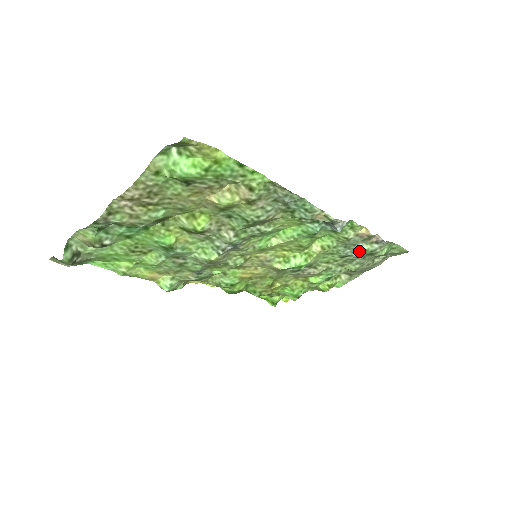
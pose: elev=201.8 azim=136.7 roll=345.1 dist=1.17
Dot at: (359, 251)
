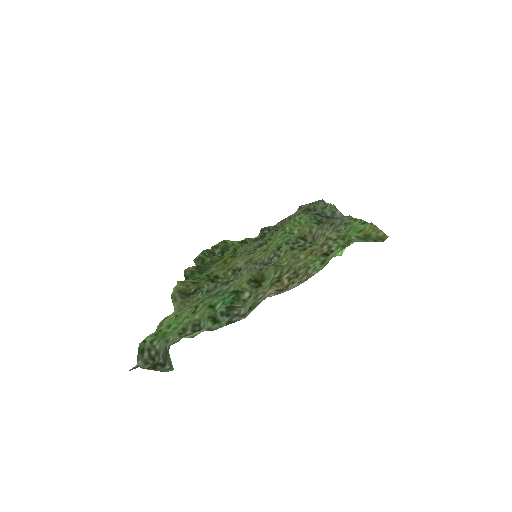
Dot at: occluded
